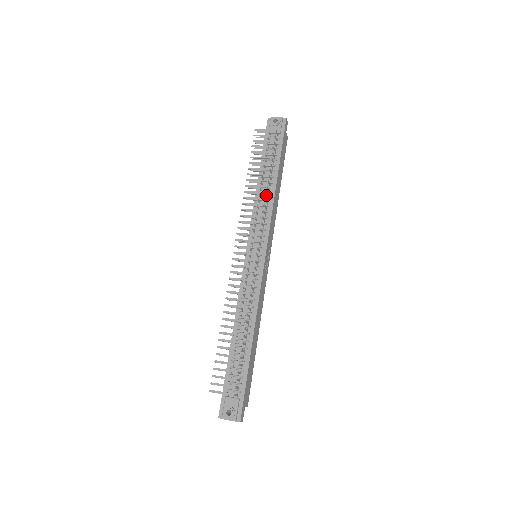
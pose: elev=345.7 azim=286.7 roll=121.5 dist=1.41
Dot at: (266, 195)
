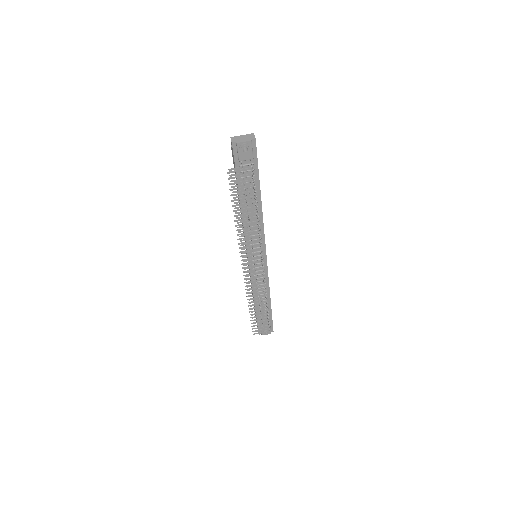
Dot at: (254, 218)
